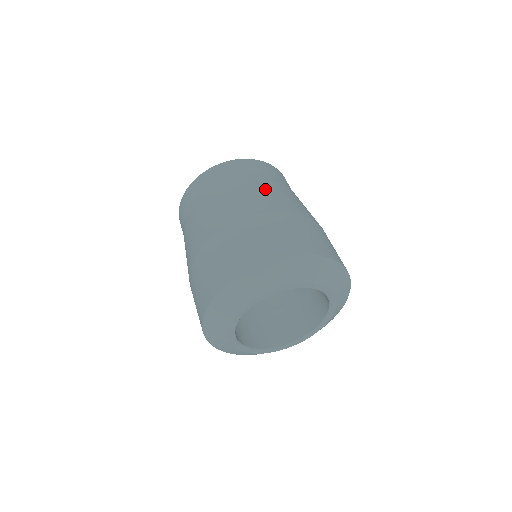
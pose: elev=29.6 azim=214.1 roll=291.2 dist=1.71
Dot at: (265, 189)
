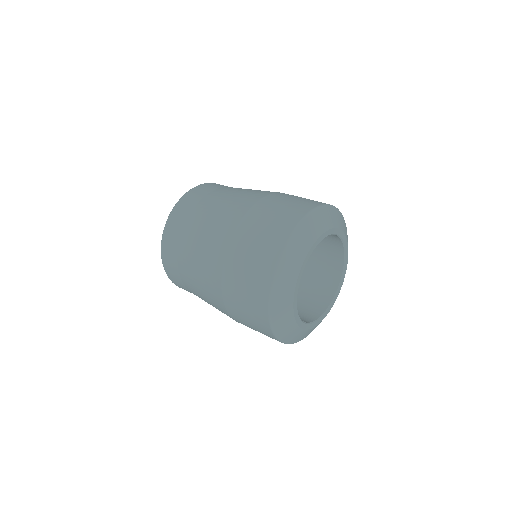
Dot at: (224, 201)
